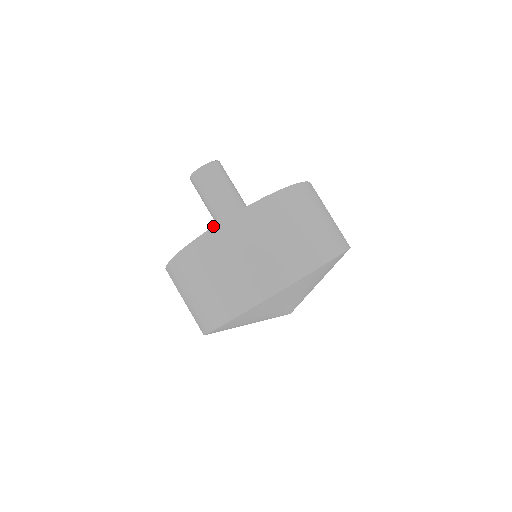
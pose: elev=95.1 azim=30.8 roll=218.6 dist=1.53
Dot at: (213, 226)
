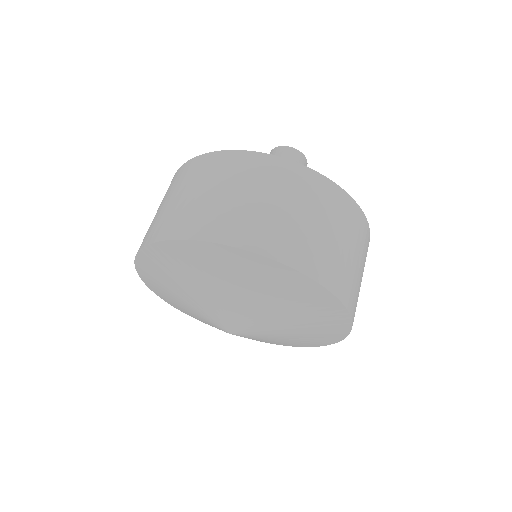
Dot at: (214, 151)
